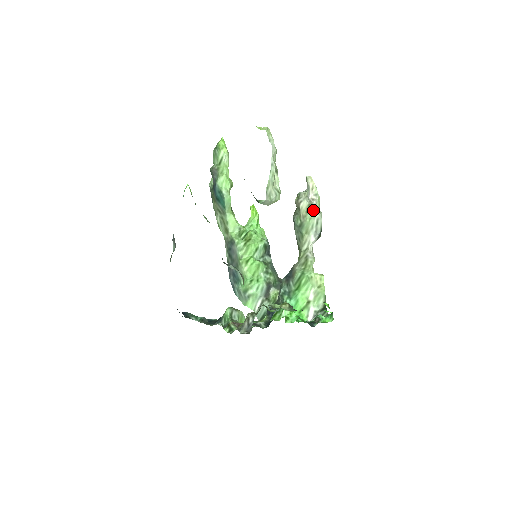
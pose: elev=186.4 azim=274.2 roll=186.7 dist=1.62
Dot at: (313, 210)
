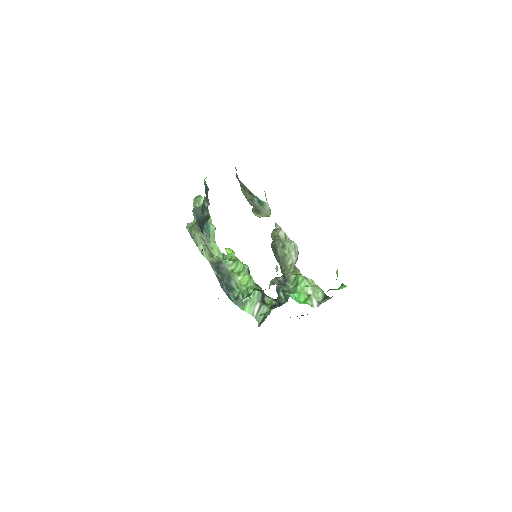
Dot at: (289, 239)
